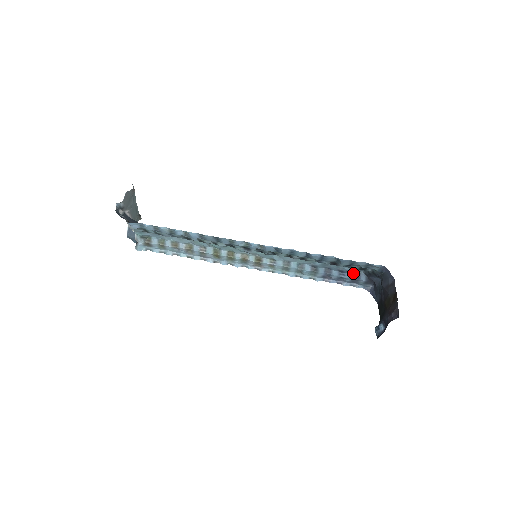
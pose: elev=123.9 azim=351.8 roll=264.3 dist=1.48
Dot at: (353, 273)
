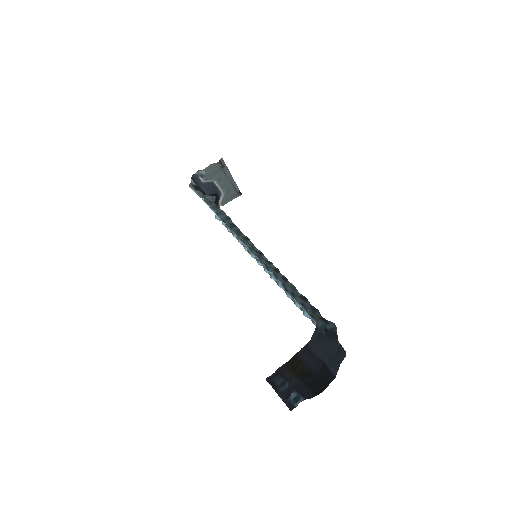
Dot at: occluded
